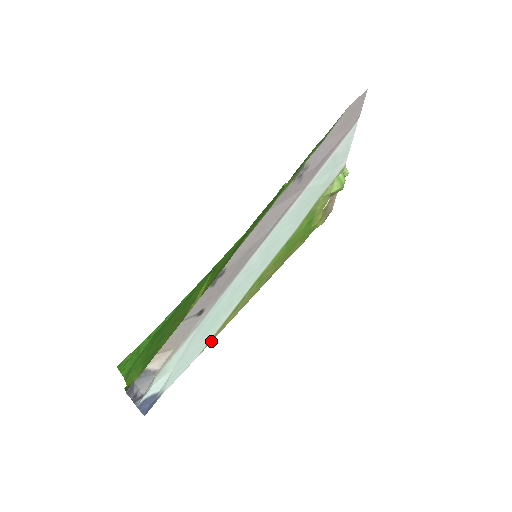
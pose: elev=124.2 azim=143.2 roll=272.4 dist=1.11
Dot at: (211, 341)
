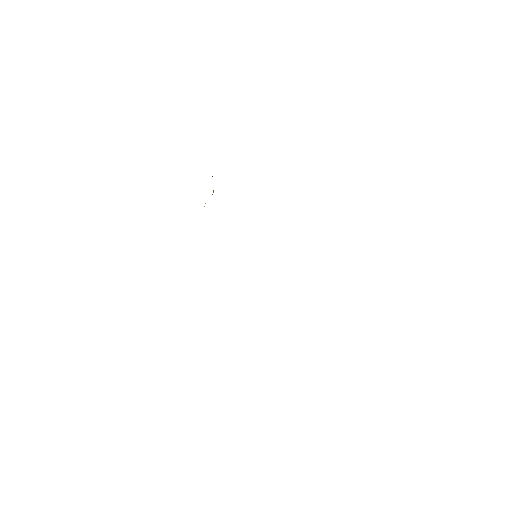
Dot at: occluded
